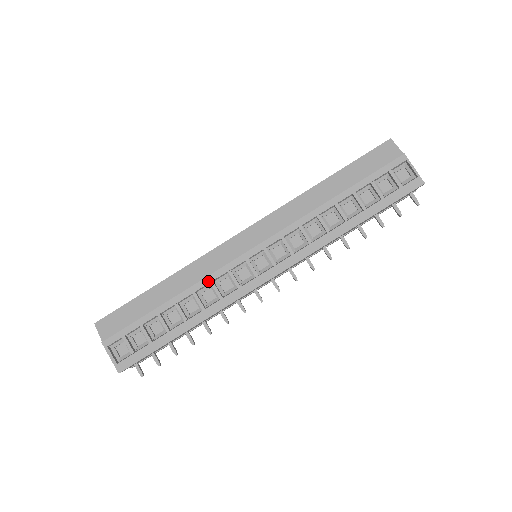
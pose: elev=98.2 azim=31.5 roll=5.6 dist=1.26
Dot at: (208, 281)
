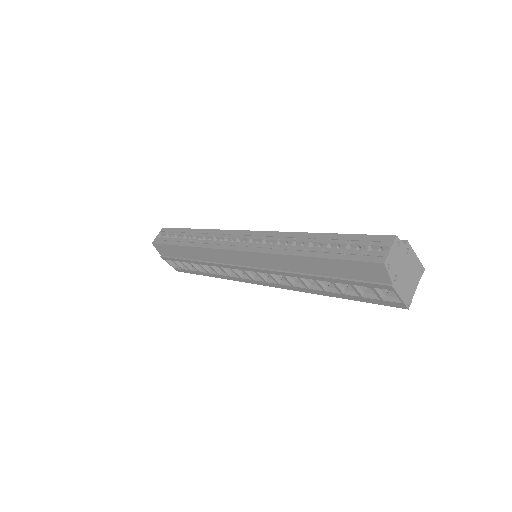
Dot at: (217, 266)
